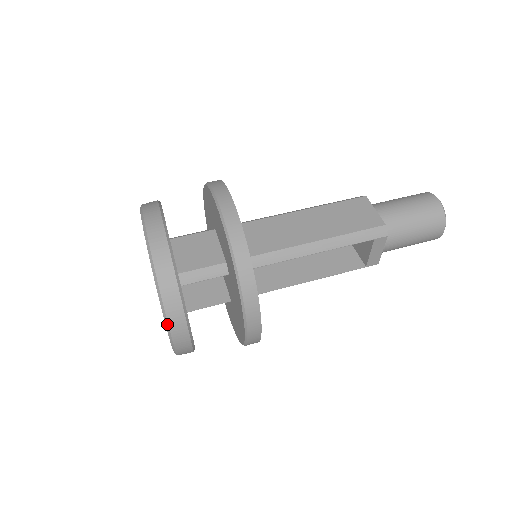
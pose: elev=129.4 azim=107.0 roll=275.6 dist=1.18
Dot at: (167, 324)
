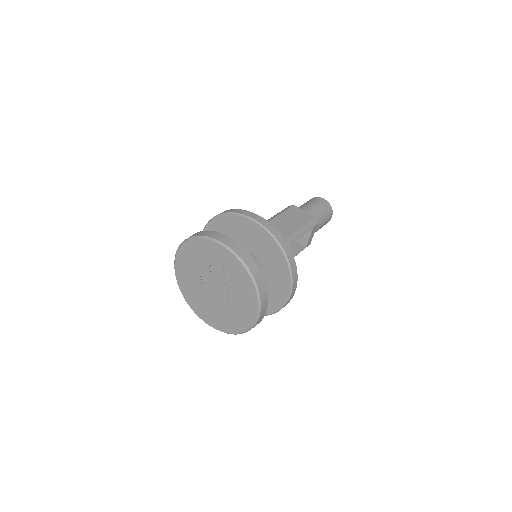
Dot at: (260, 301)
